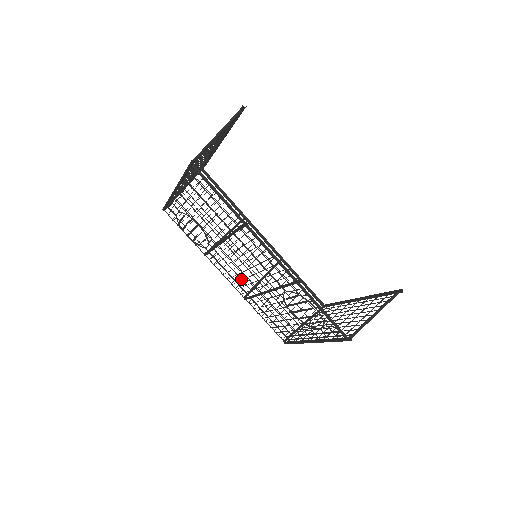
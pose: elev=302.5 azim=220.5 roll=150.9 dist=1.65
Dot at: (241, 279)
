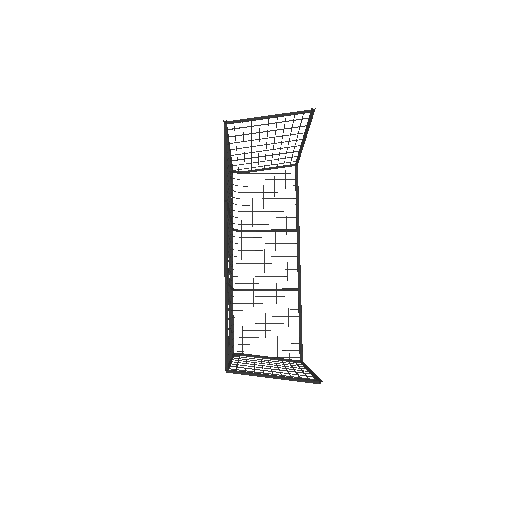
Dot at: (231, 265)
